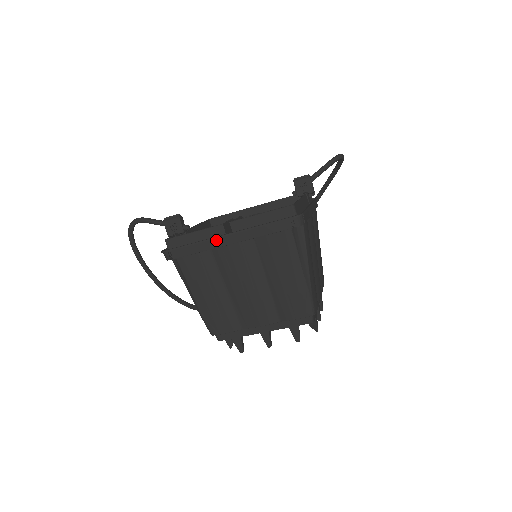
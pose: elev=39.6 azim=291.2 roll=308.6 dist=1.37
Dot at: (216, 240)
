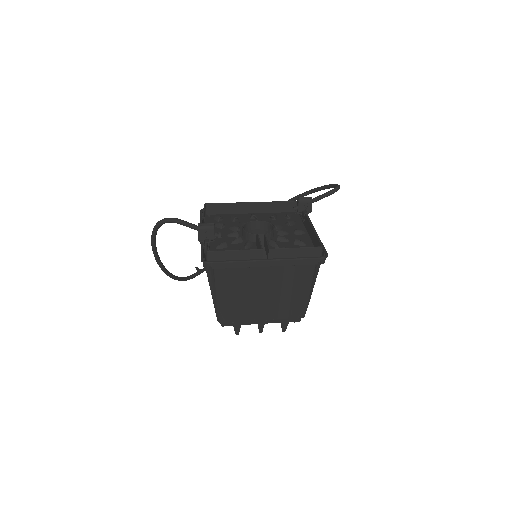
Dot at: (255, 262)
